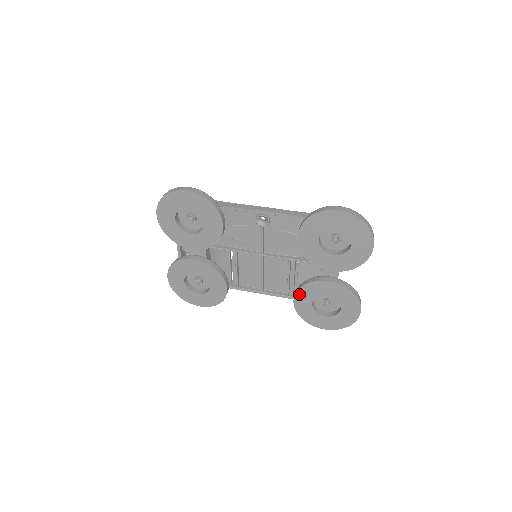
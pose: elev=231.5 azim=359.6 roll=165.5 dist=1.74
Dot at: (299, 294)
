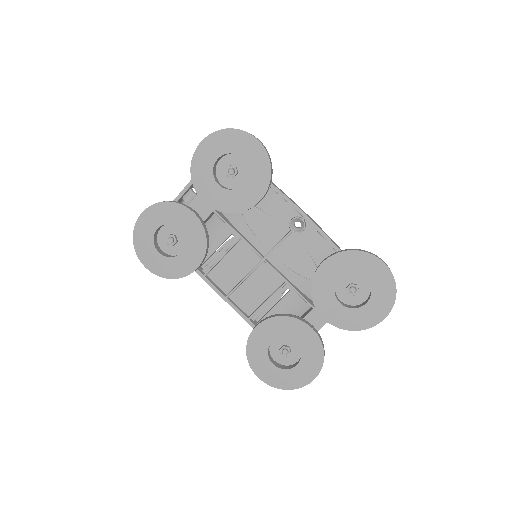
Dot at: (269, 322)
